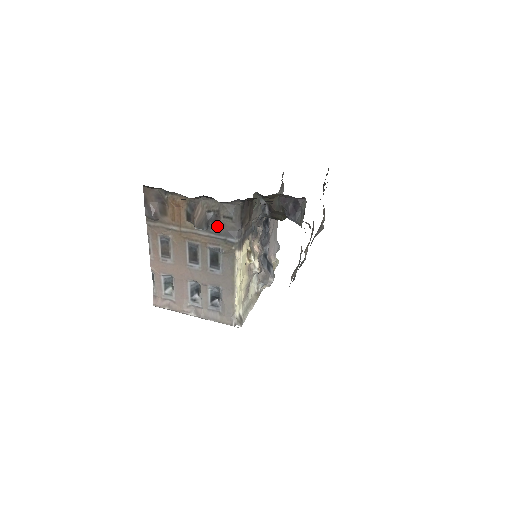
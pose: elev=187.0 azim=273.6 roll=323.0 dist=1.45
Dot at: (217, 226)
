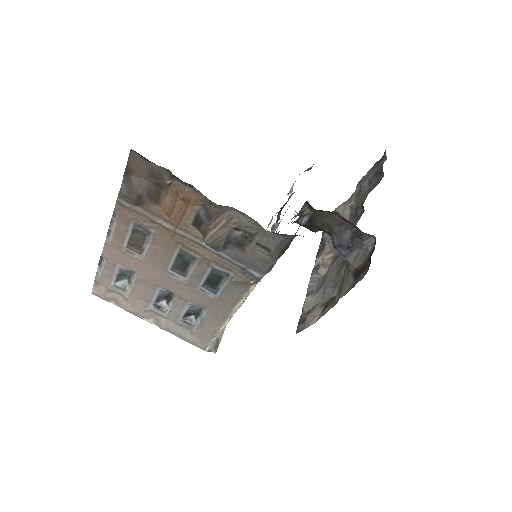
Dot at: (240, 249)
